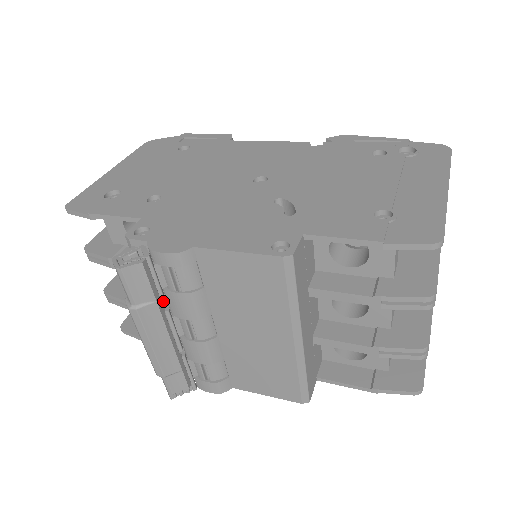
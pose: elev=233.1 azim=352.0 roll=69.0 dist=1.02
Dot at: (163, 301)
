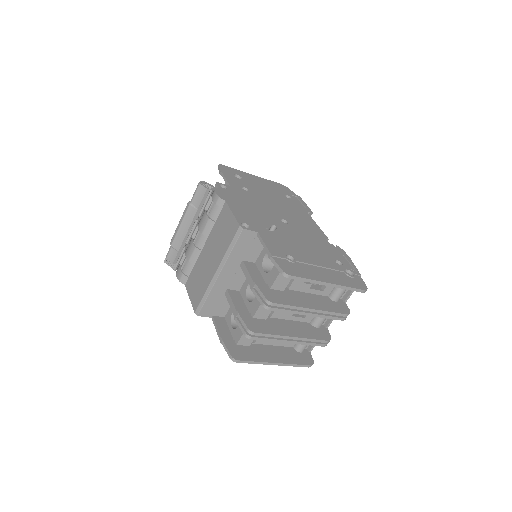
Dot at: (200, 214)
